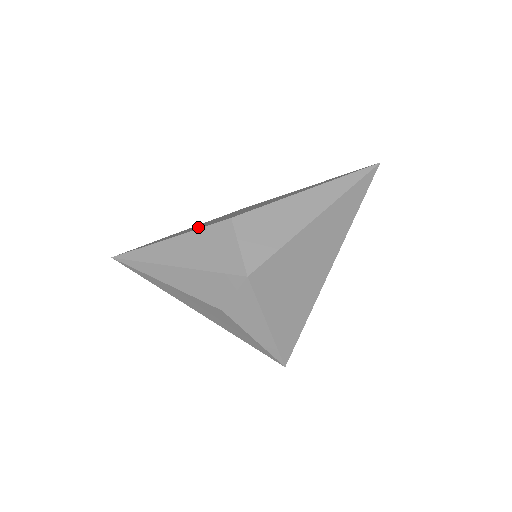
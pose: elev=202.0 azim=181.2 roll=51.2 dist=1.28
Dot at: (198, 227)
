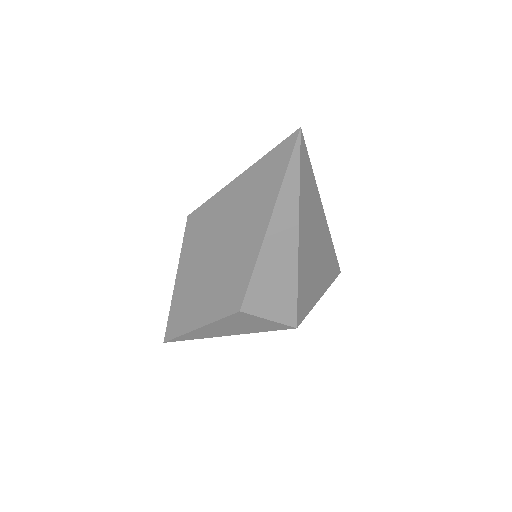
Dot at: (205, 304)
